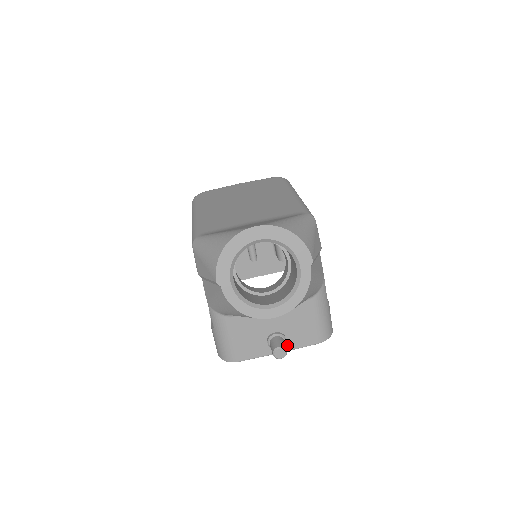
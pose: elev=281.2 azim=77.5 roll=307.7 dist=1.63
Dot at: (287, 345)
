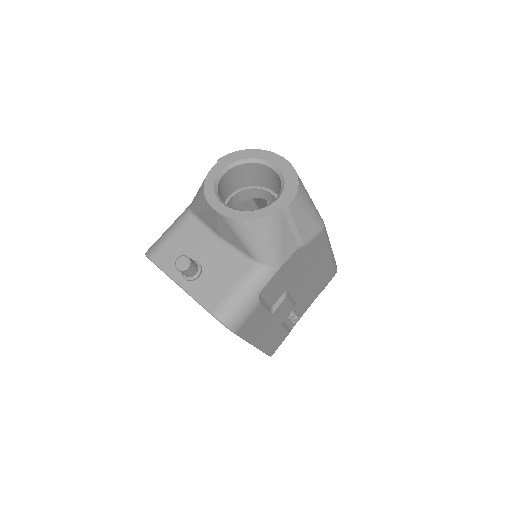
Dot at: (192, 285)
